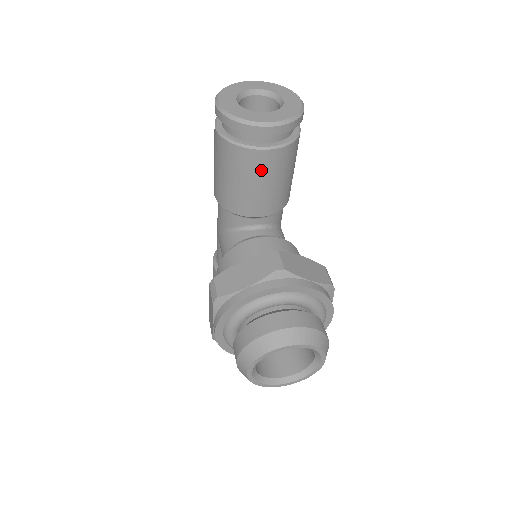
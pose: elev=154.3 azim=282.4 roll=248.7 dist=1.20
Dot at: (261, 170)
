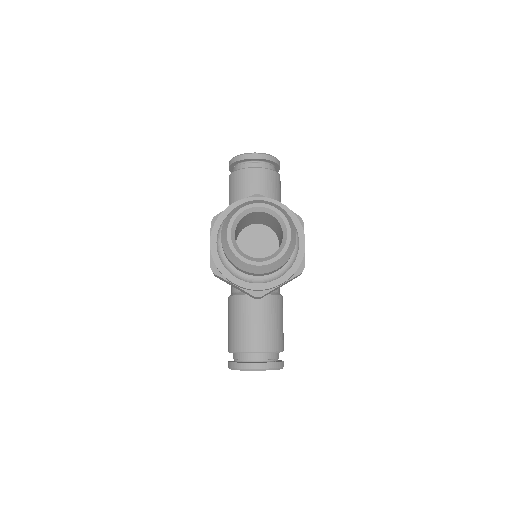
Dot at: (253, 182)
